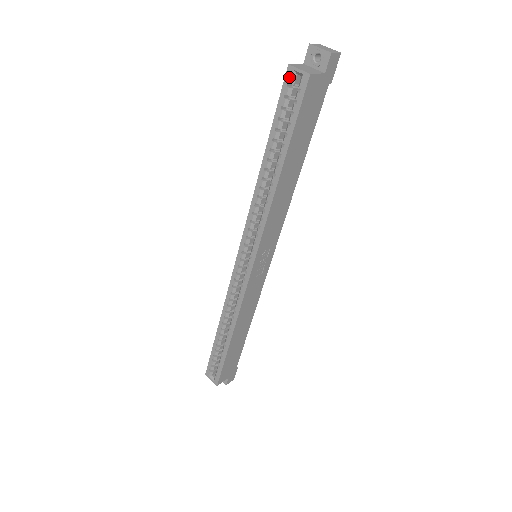
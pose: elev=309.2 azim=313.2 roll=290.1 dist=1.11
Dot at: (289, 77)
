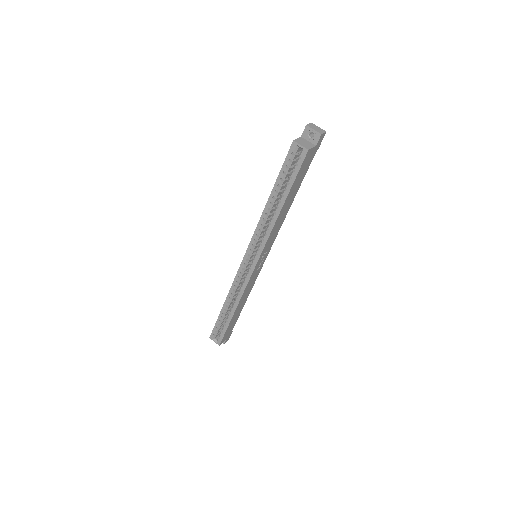
Dot at: (293, 148)
